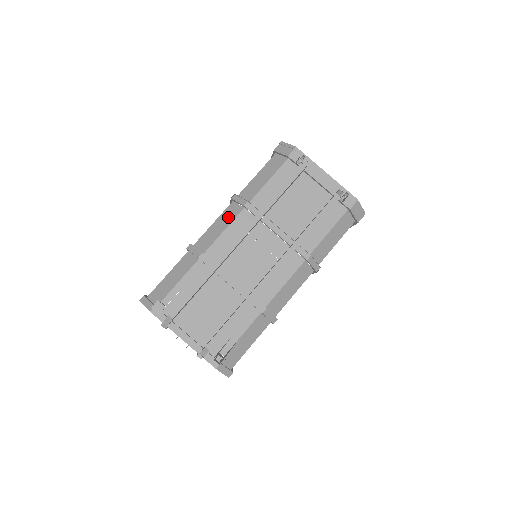
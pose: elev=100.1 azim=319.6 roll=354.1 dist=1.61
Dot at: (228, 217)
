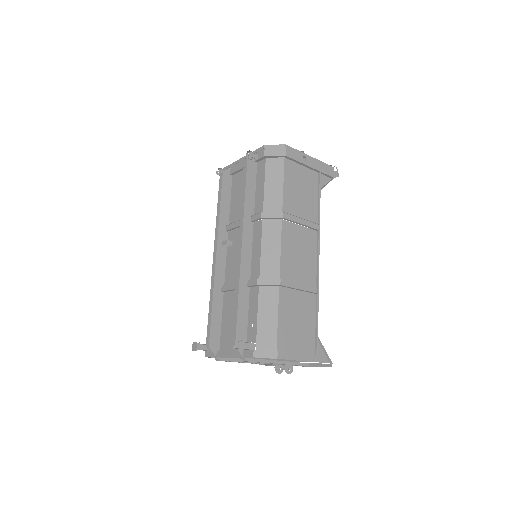
Dot at: occluded
